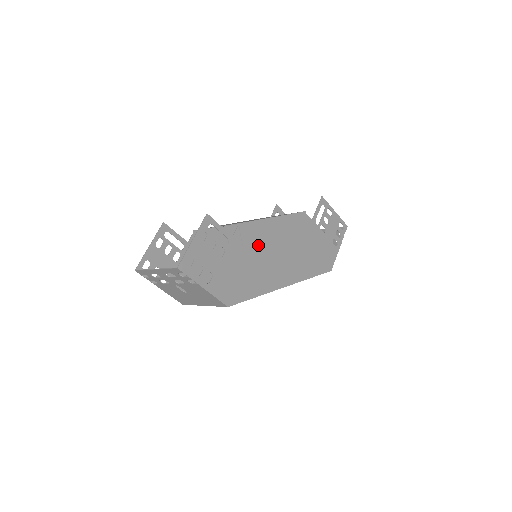
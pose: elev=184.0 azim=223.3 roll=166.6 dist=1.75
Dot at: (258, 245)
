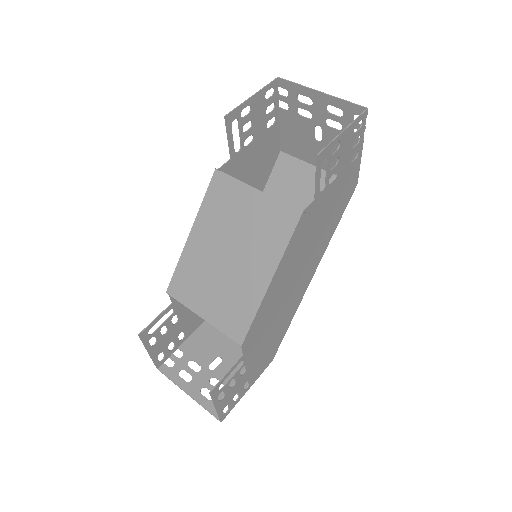
Dot at: (269, 315)
